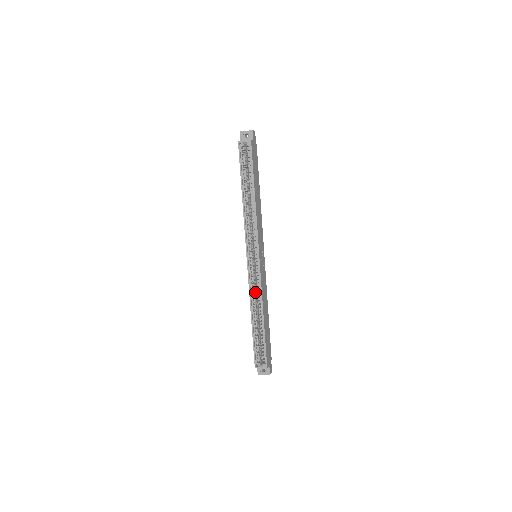
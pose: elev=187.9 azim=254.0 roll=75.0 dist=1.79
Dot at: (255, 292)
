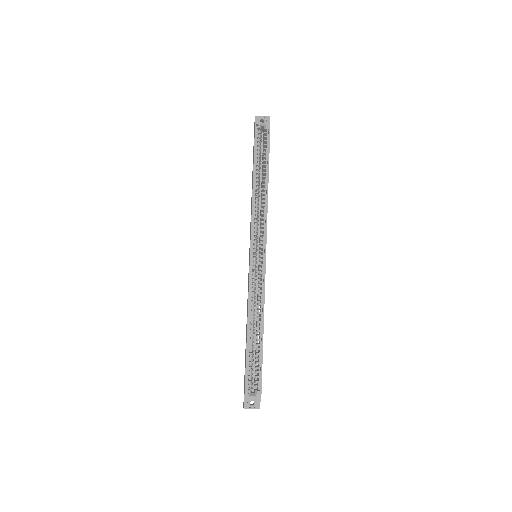
Dot at: occluded
